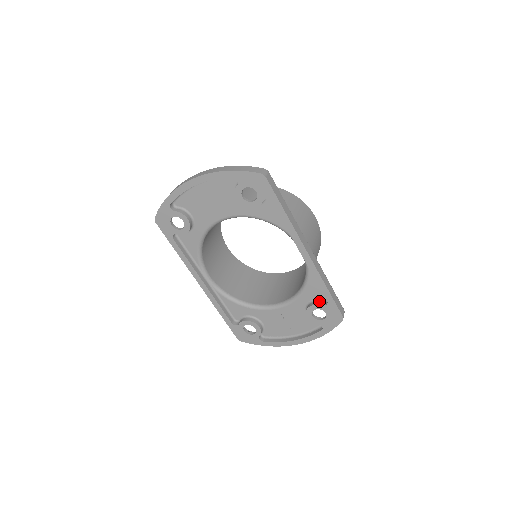
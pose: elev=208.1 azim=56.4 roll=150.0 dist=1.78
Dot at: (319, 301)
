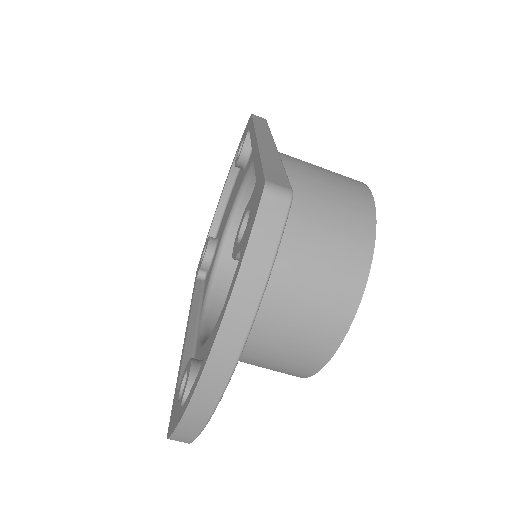
Dot at: occluded
